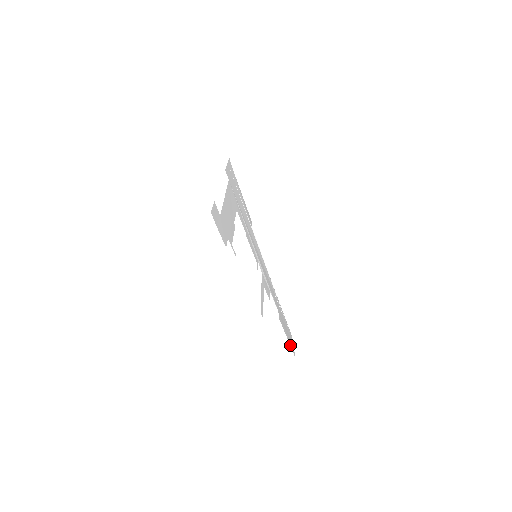
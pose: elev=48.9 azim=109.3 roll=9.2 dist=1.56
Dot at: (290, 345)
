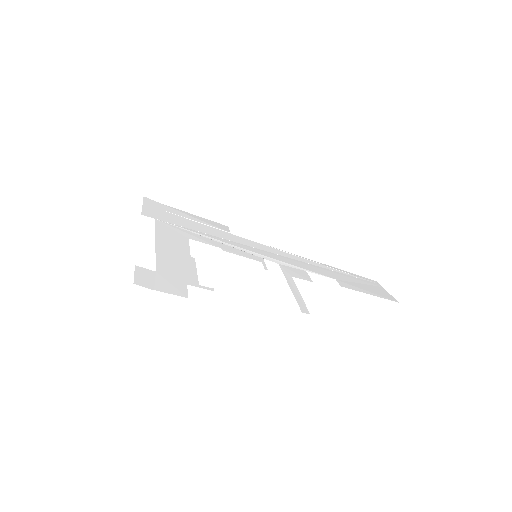
Dot at: (380, 297)
